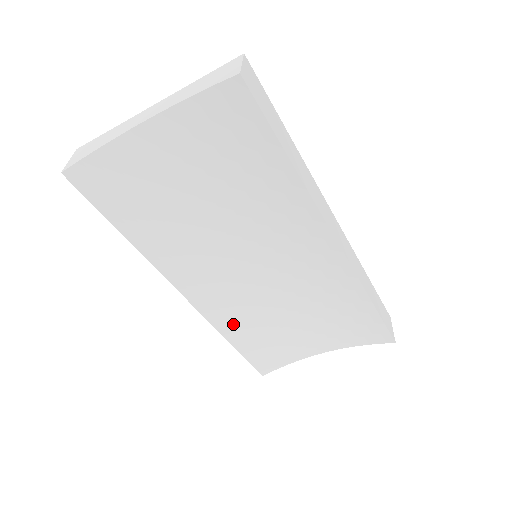
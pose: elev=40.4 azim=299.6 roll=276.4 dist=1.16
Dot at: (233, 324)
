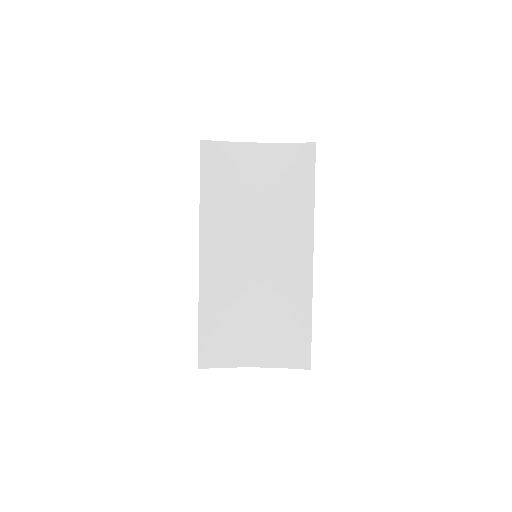
Dot at: (211, 301)
